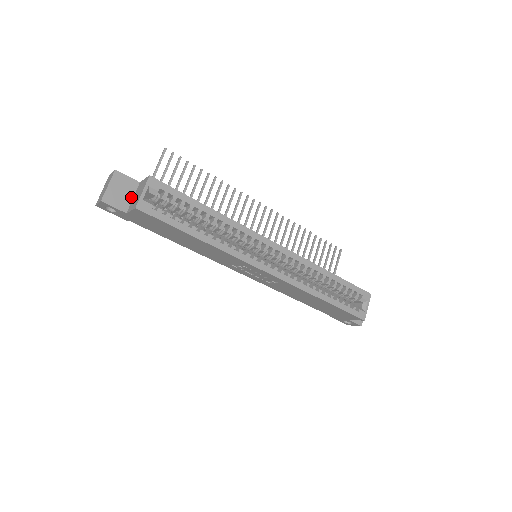
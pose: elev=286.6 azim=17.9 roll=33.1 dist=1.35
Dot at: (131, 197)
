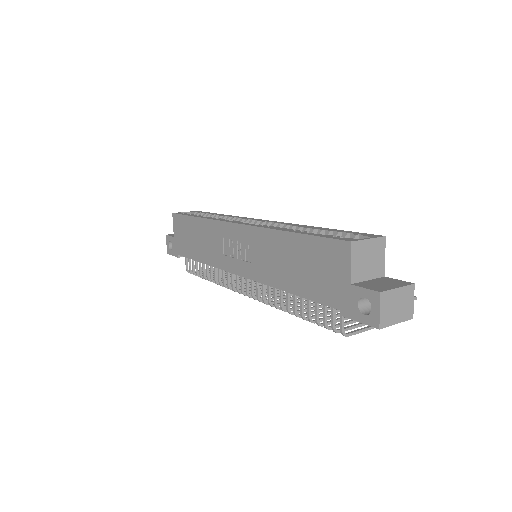
Dot at: occluded
